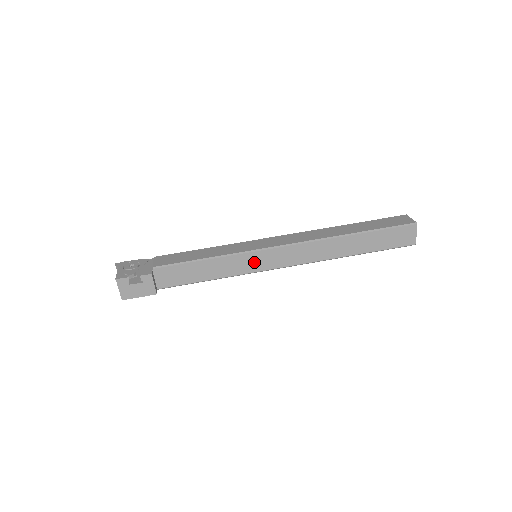
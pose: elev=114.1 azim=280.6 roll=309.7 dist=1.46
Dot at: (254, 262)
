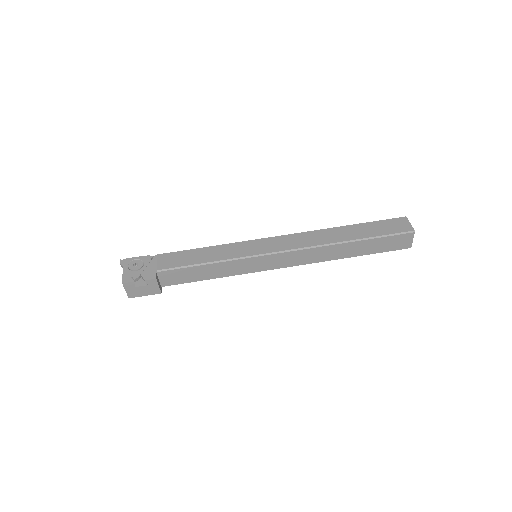
Dot at: (254, 265)
